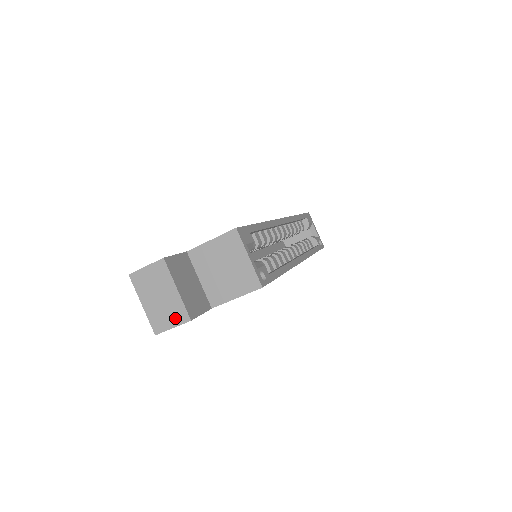
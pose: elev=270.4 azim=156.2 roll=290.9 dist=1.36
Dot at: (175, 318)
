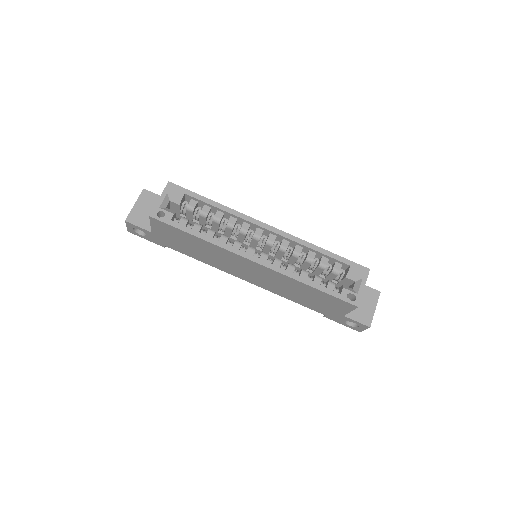
Dot at: occluded
